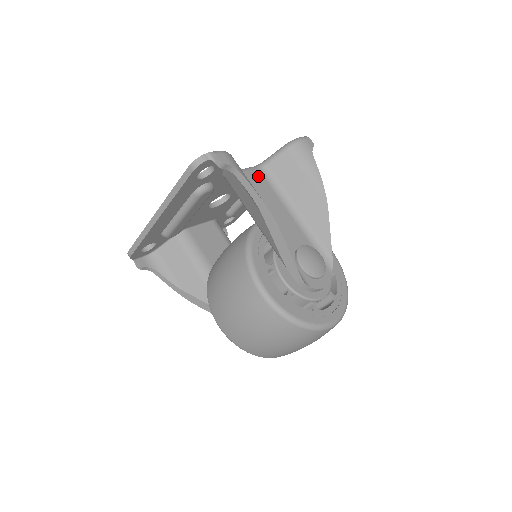
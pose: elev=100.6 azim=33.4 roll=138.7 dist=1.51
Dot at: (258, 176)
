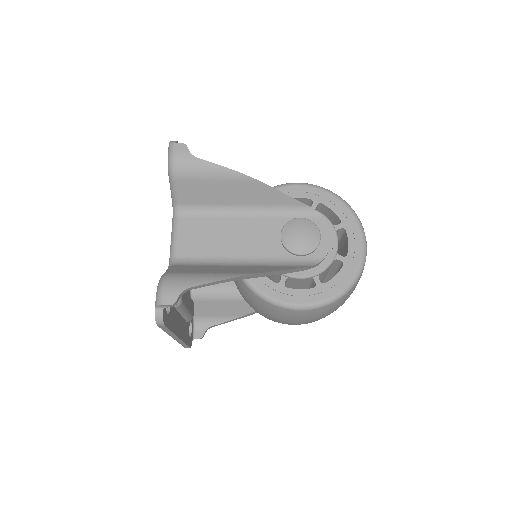
Dot at: (187, 224)
